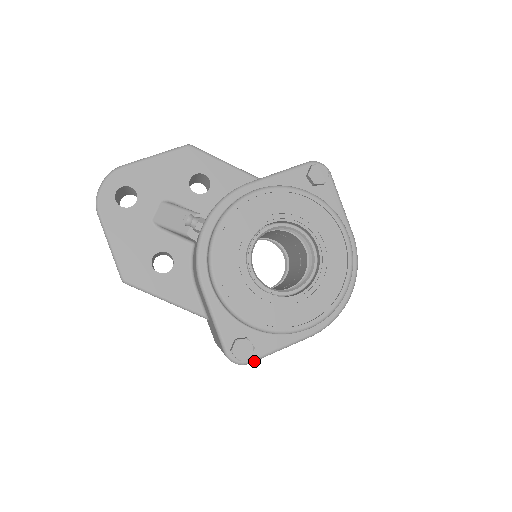
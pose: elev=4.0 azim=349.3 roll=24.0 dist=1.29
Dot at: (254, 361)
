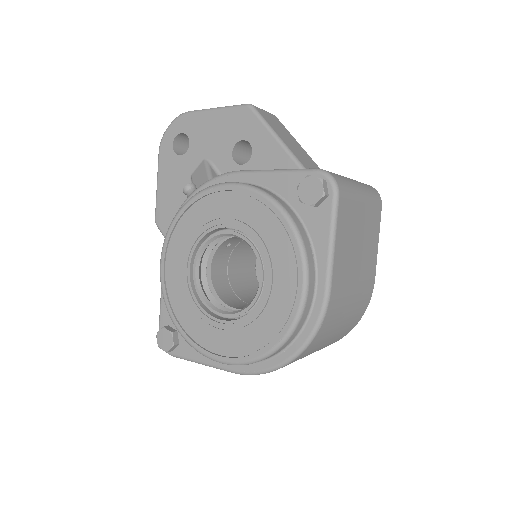
Dot at: (177, 357)
